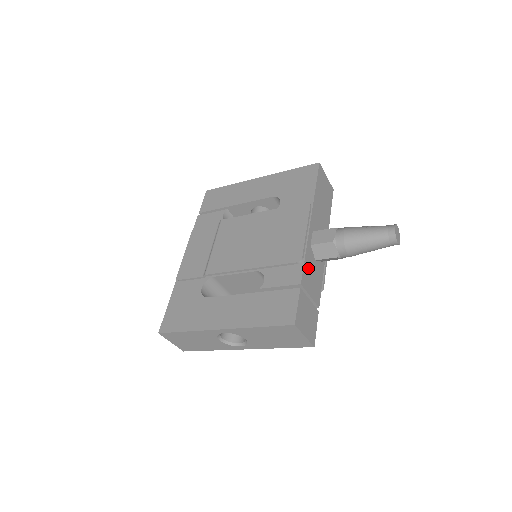
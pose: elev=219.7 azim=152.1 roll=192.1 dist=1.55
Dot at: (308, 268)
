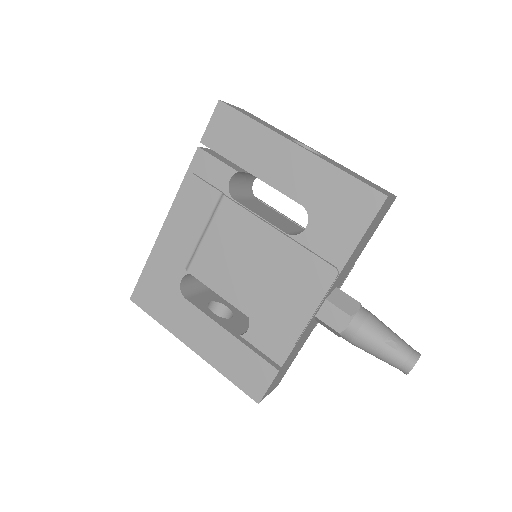
Dot at: (300, 341)
